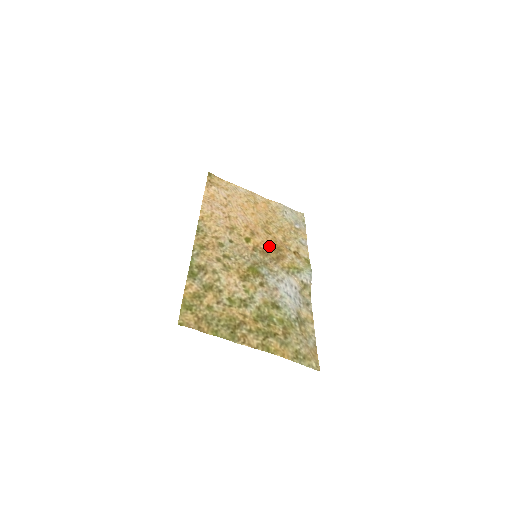
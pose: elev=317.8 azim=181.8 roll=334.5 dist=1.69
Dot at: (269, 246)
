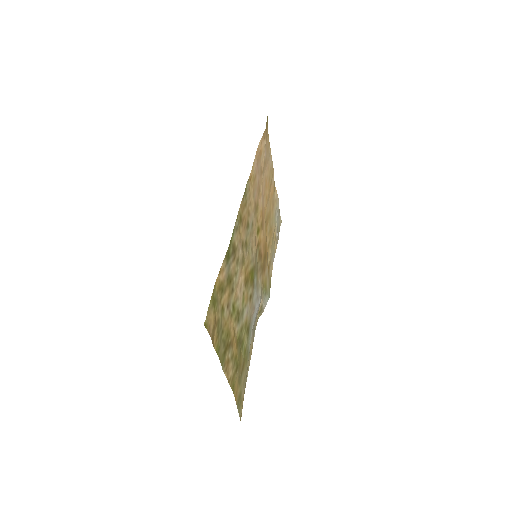
Dot at: (264, 249)
